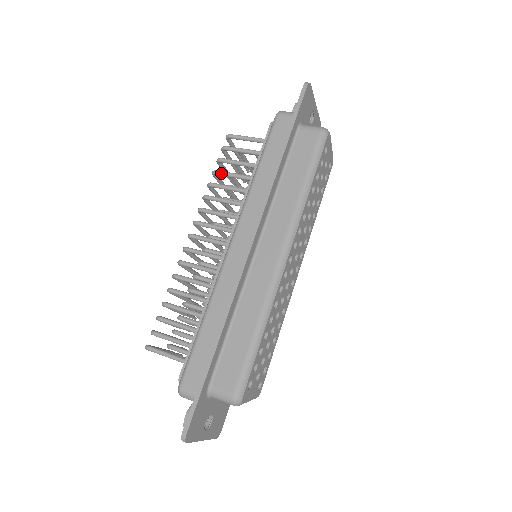
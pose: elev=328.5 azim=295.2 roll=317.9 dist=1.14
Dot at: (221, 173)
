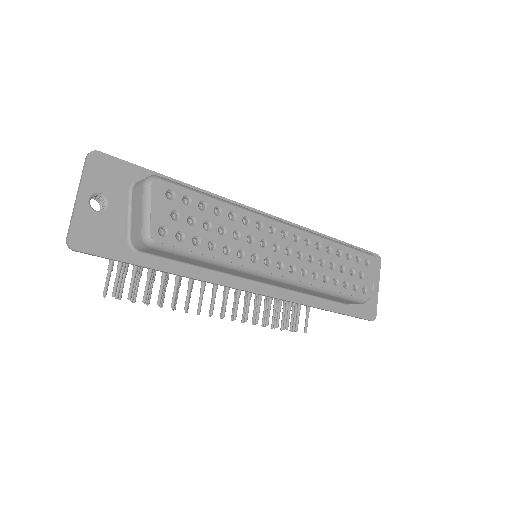
Dot at: occluded
